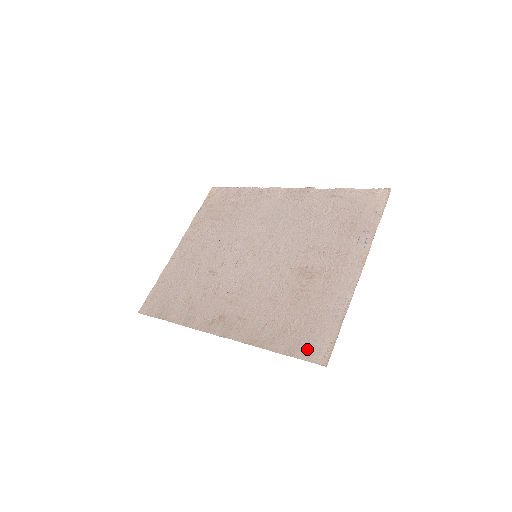
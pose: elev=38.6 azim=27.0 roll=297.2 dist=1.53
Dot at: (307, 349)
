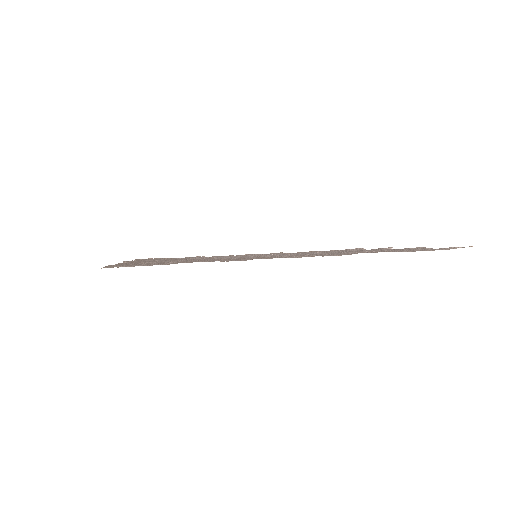
Dot at: occluded
